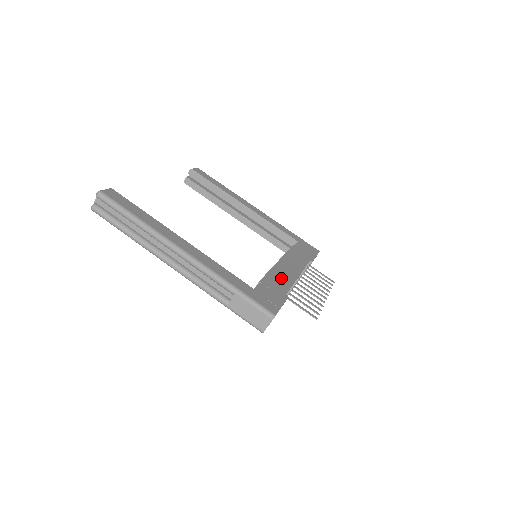
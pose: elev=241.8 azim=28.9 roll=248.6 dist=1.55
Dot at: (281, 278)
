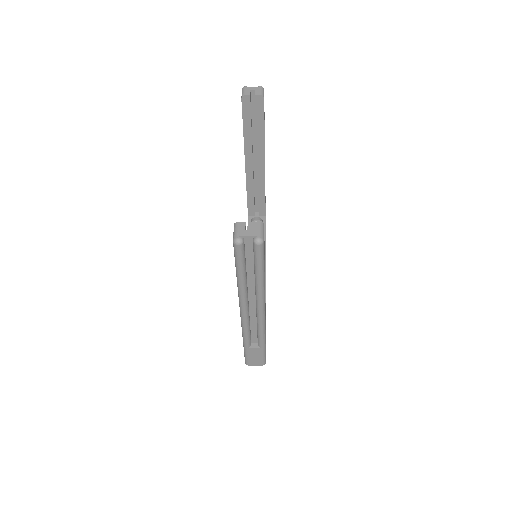
Dot at: occluded
